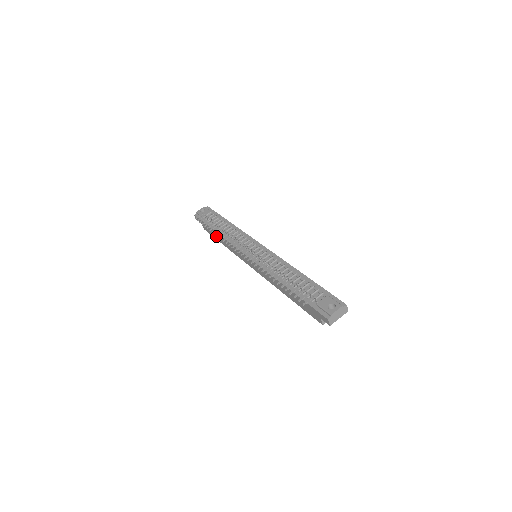
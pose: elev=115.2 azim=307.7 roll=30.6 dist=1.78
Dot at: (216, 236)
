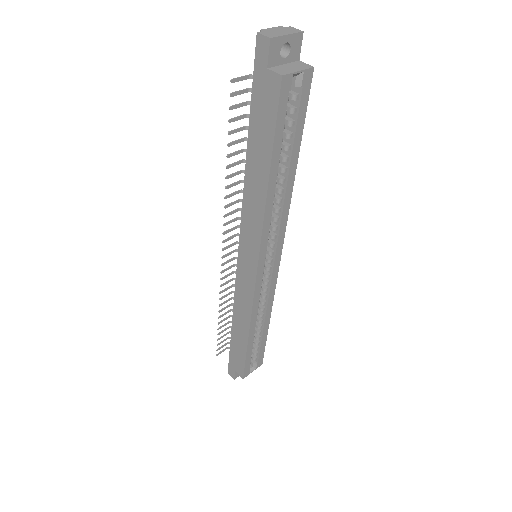
Dot at: (239, 341)
